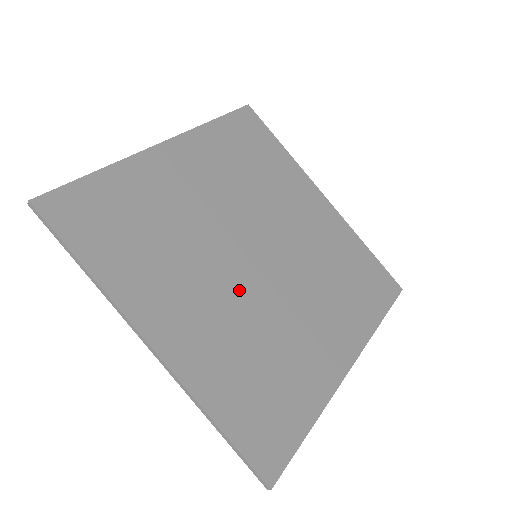
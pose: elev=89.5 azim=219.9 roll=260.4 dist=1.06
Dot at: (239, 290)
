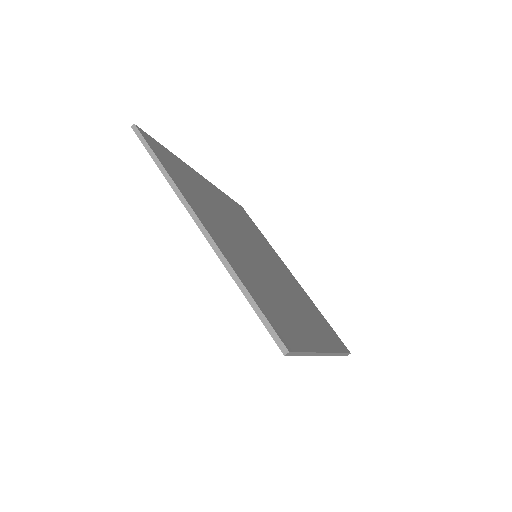
Dot at: (250, 255)
